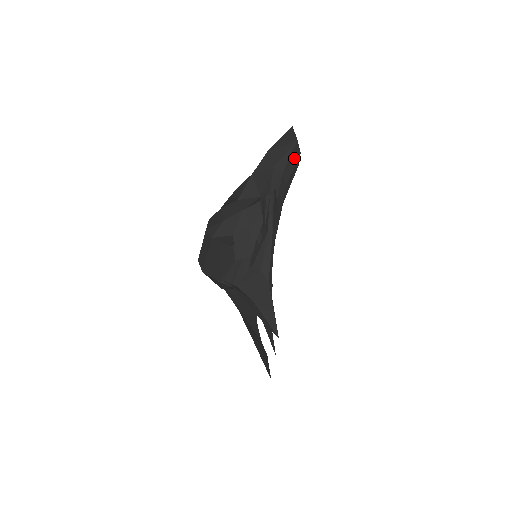
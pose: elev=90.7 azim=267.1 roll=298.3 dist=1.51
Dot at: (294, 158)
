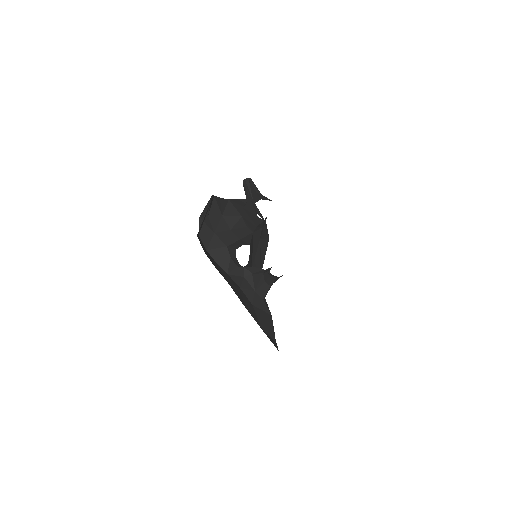
Dot at: (262, 219)
